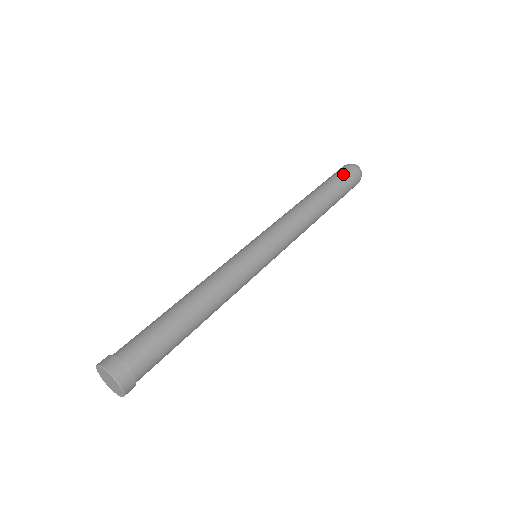
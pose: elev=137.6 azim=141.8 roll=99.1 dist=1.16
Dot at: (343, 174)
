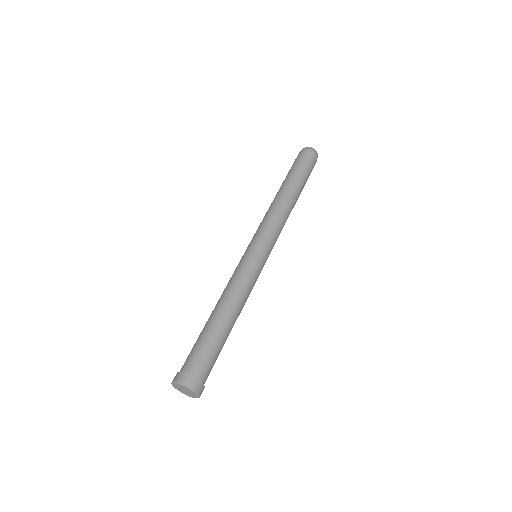
Dot at: (300, 160)
